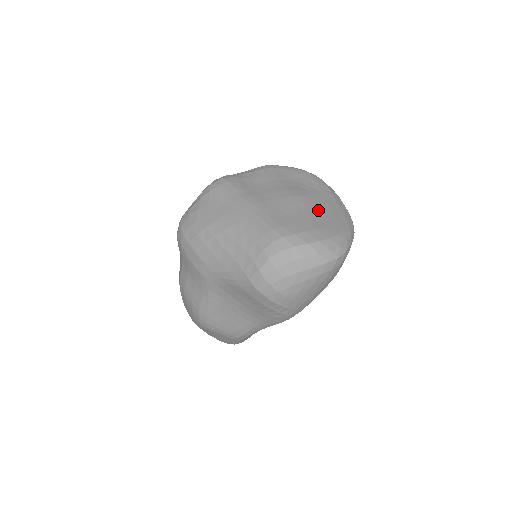
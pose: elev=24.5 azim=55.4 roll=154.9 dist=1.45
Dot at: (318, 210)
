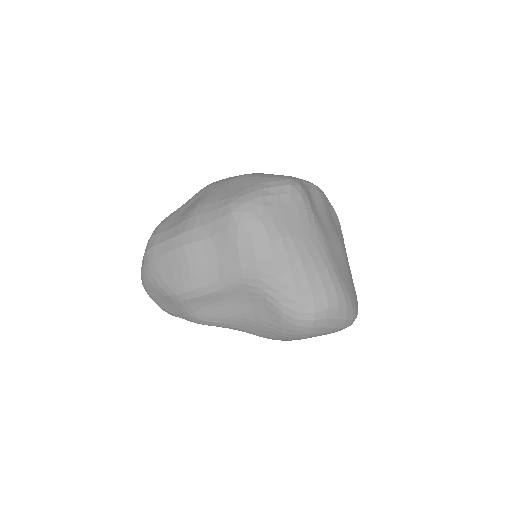
Dot at: occluded
